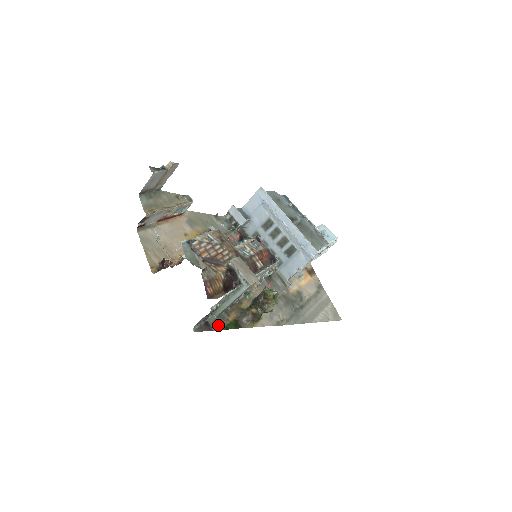
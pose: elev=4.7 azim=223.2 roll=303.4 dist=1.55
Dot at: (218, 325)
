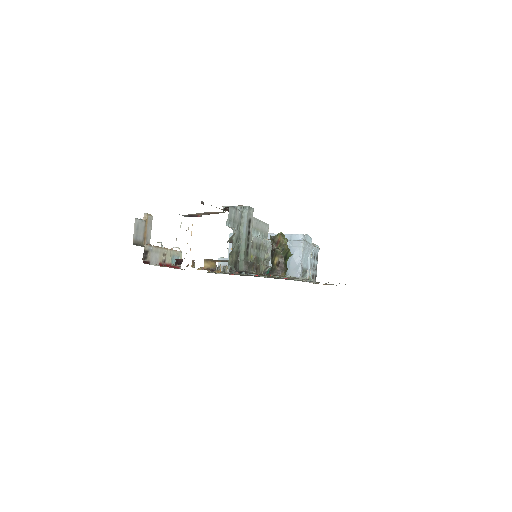
Dot at: (252, 272)
